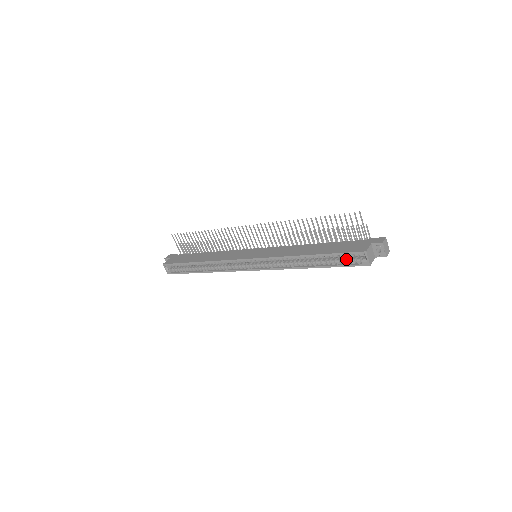
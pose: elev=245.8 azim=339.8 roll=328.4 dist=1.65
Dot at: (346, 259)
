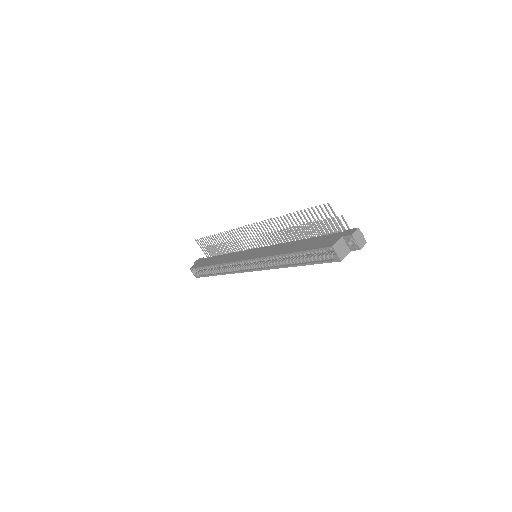
Dot at: occluded
